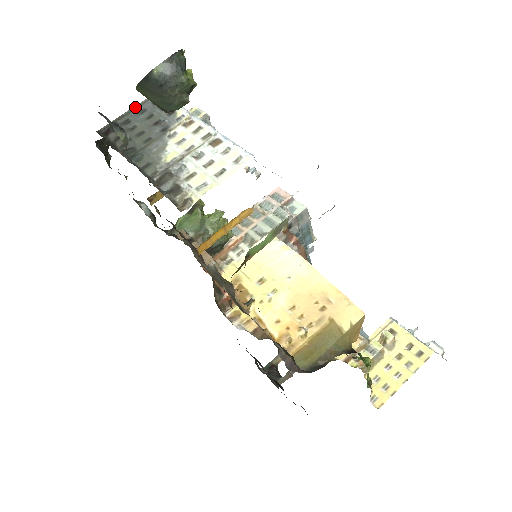
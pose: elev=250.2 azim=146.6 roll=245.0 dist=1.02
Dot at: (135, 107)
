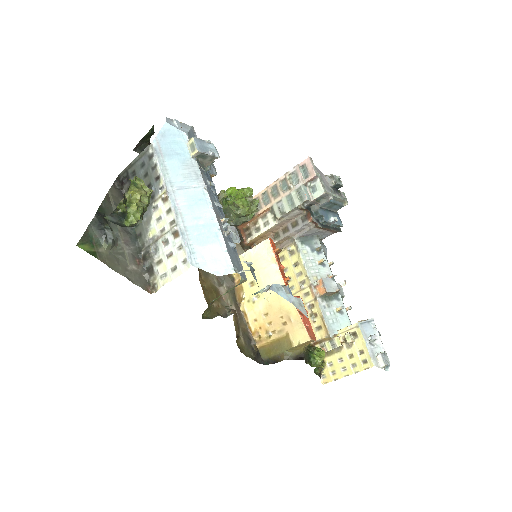
Dot at: (139, 157)
